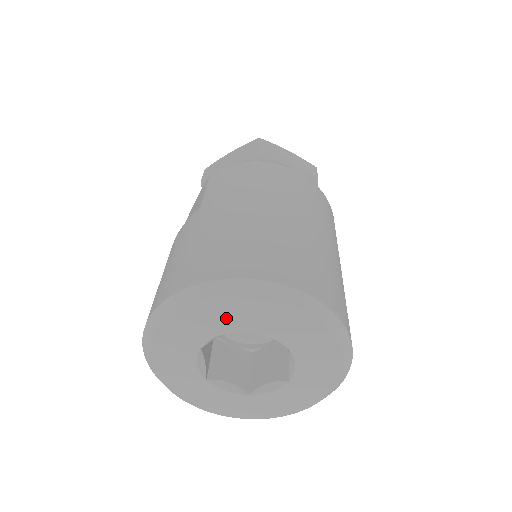
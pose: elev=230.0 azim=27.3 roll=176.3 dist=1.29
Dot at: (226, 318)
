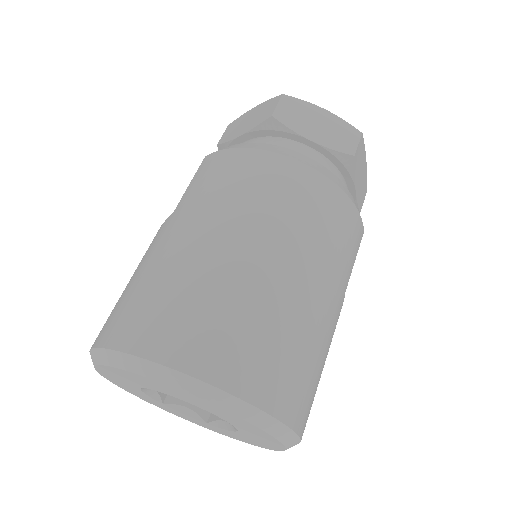
Dot at: (145, 383)
